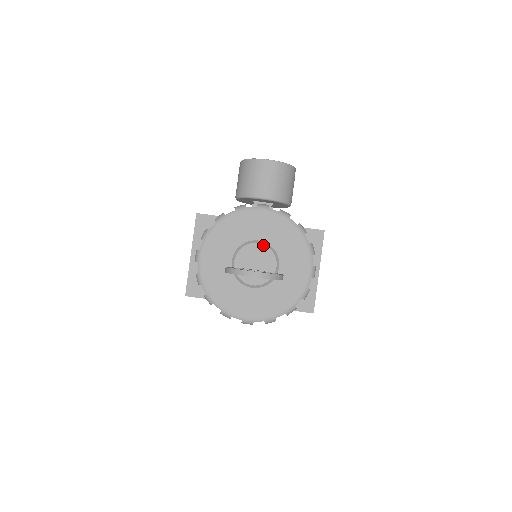
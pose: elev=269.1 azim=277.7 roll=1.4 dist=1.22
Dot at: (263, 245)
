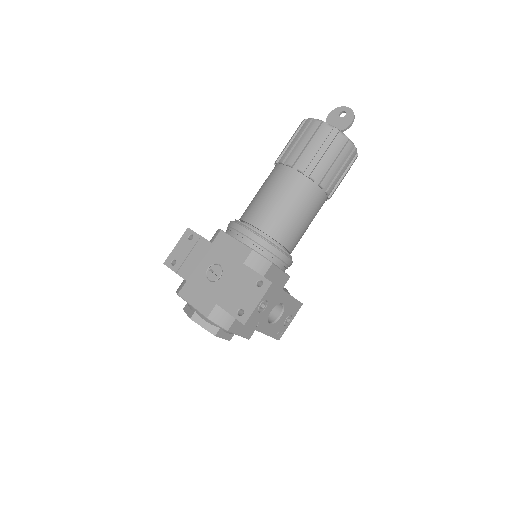
Dot at: occluded
